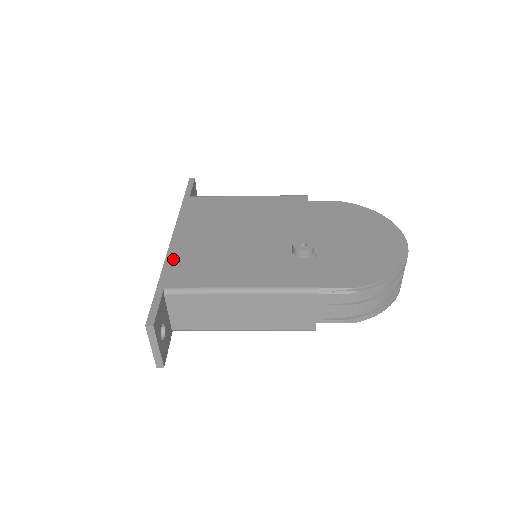
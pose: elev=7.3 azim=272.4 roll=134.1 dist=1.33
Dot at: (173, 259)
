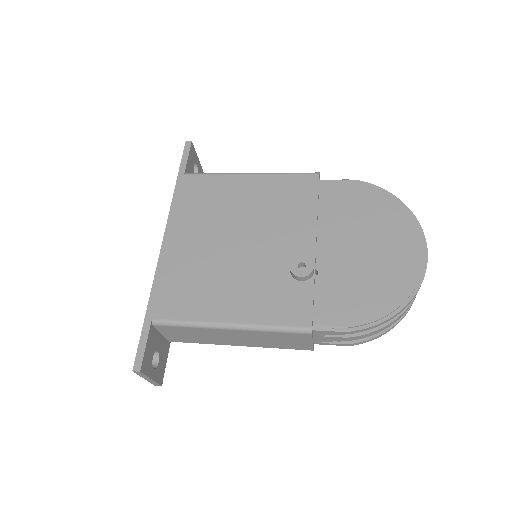
Dot at: (162, 277)
